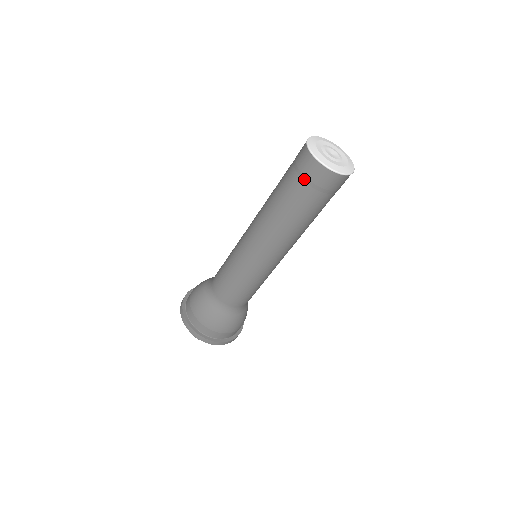
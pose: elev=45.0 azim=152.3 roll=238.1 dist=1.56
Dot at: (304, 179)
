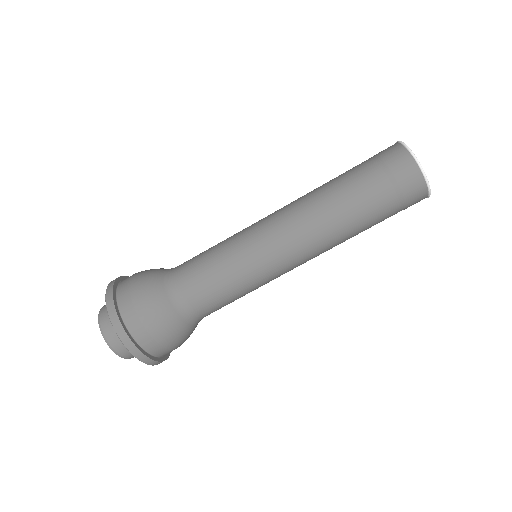
Dot at: (376, 157)
